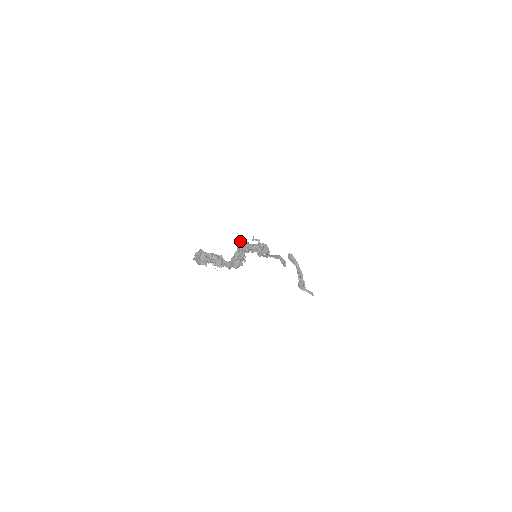
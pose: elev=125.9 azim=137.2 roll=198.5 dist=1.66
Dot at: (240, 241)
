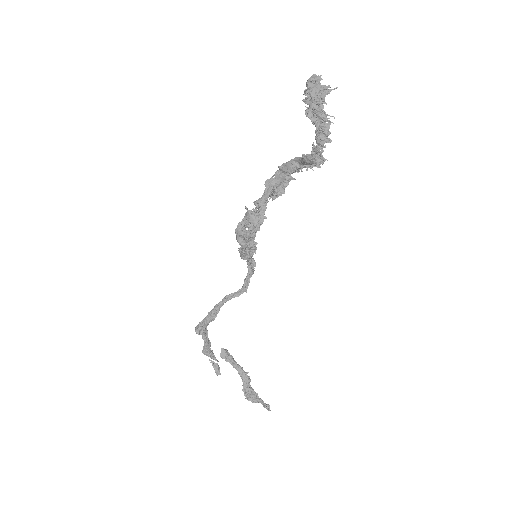
Dot at: (282, 168)
